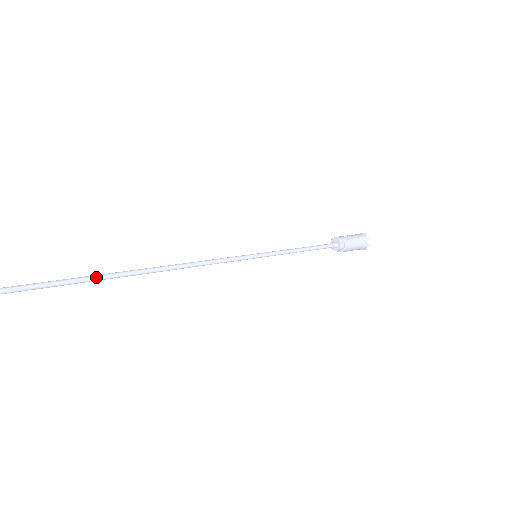
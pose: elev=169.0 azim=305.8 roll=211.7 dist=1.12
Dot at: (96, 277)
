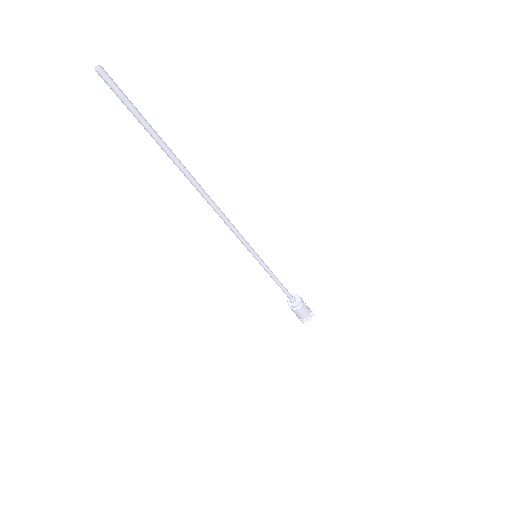
Dot at: (172, 152)
